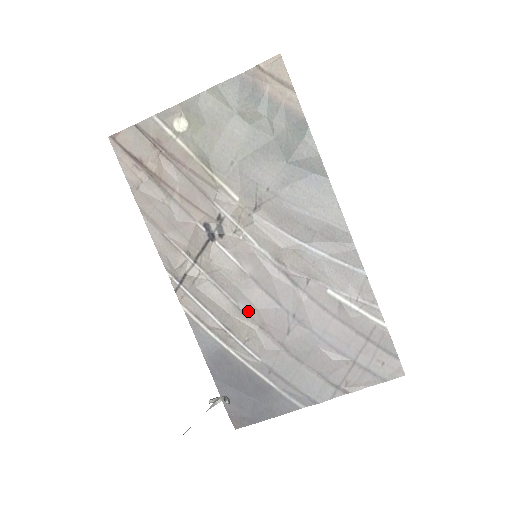
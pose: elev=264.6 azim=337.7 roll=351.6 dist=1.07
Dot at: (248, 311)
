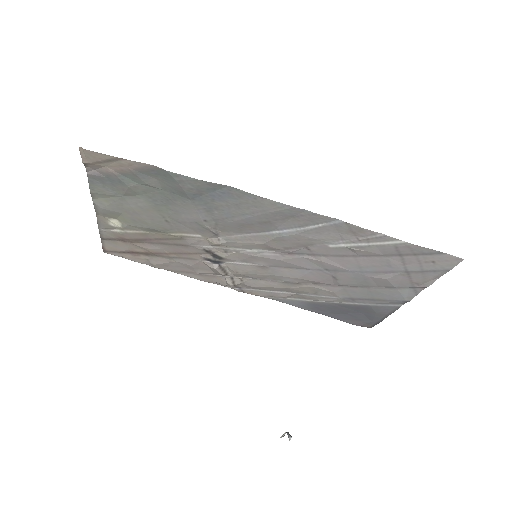
Dot at: (295, 281)
